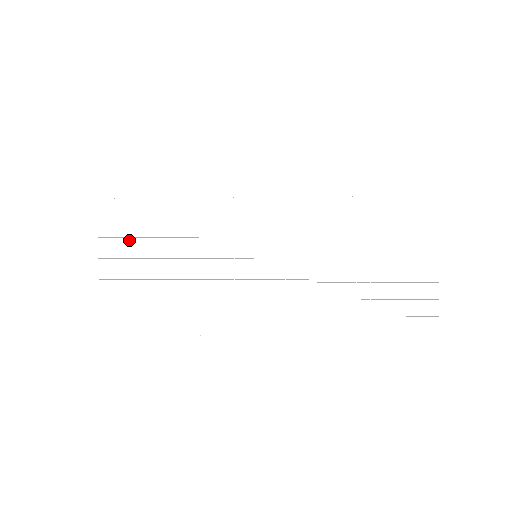
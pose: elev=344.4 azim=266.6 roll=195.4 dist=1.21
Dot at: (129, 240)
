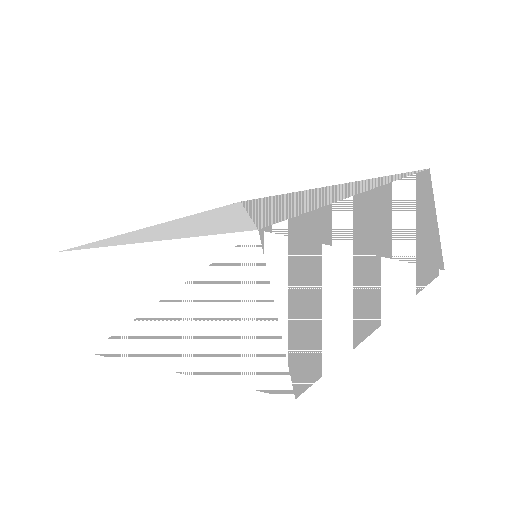
Dot at: (293, 271)
